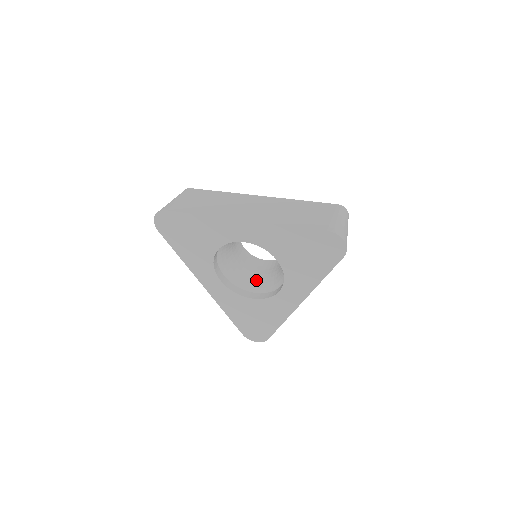
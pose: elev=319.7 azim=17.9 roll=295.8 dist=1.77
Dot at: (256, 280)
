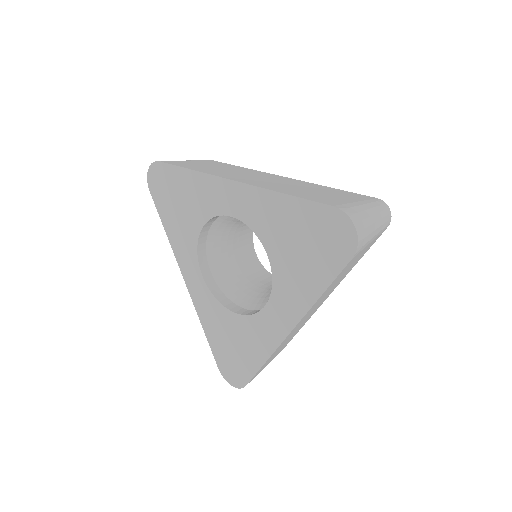
Dot at: (251, 293)
